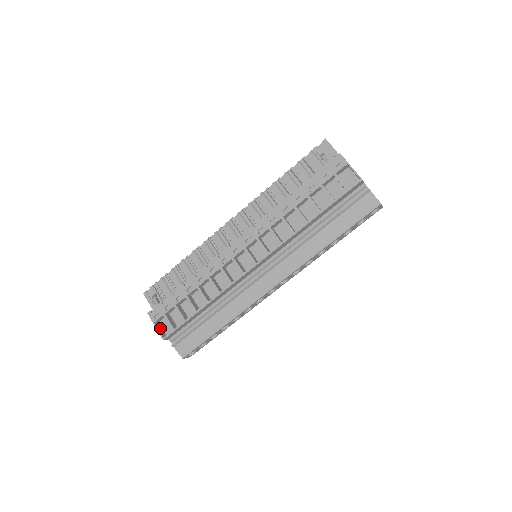
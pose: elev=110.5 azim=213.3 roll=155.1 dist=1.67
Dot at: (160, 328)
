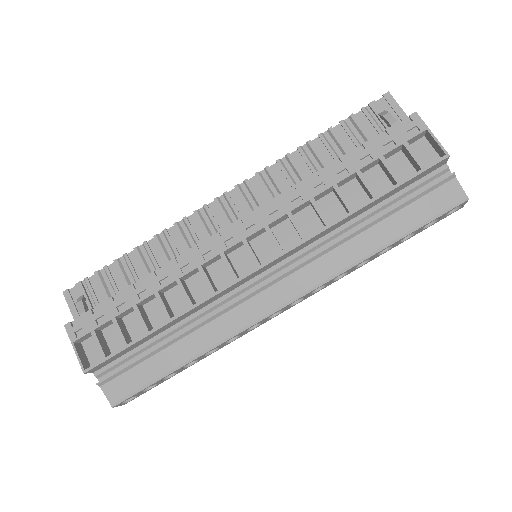
Dot at: (82, 352)
